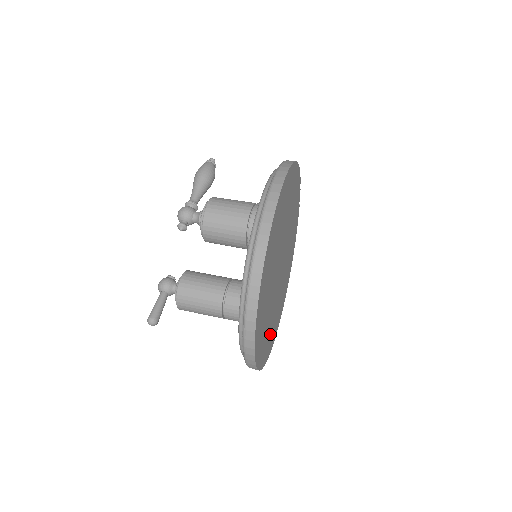
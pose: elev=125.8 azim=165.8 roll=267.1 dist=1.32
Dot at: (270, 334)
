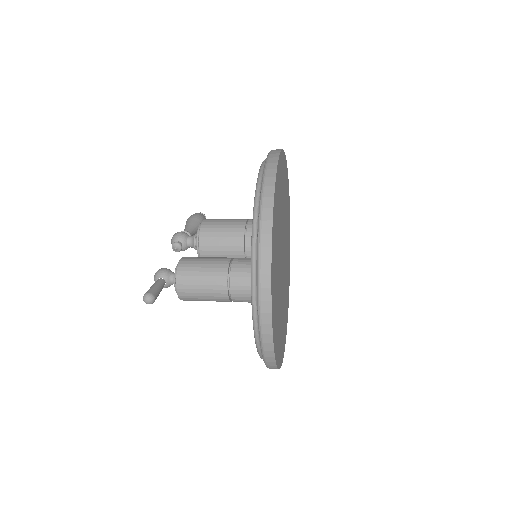
Dot at: (279, 333)
